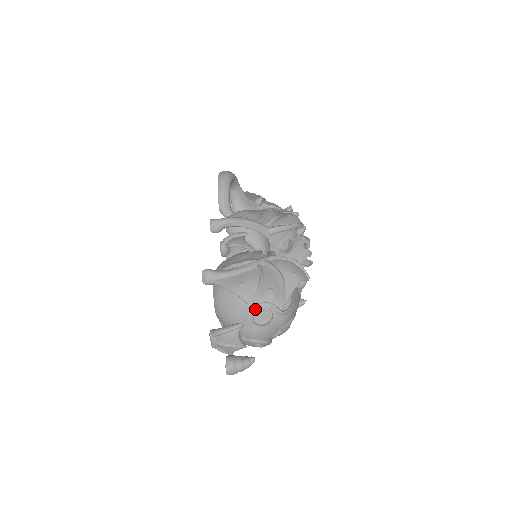
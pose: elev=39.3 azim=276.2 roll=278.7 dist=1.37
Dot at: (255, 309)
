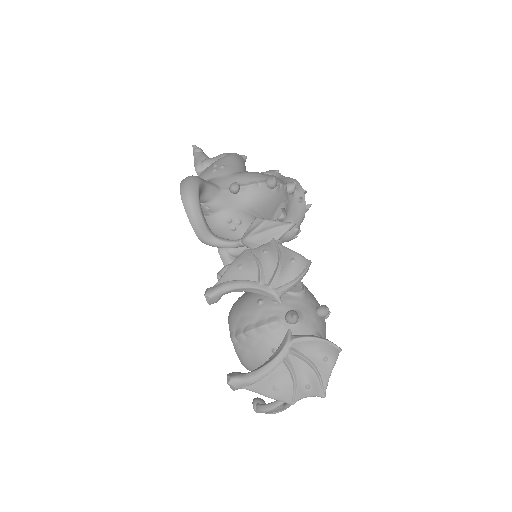
Dot at: occluded
